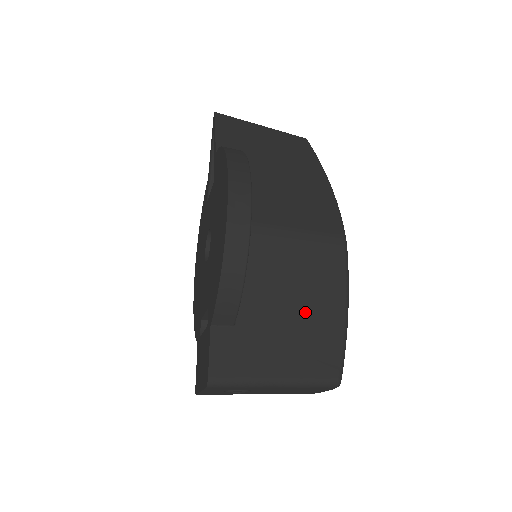
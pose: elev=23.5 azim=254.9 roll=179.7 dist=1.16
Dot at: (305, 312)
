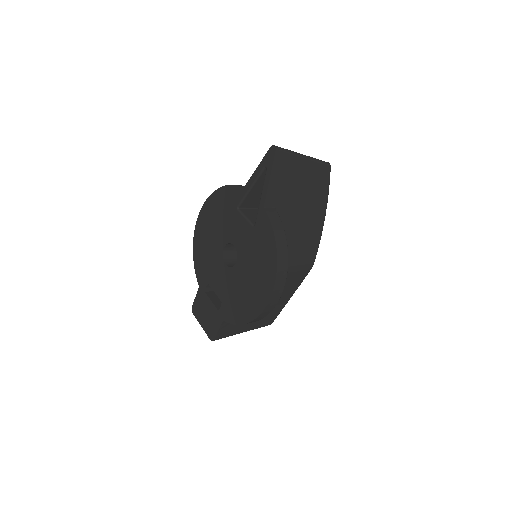
Dot at: occluded
